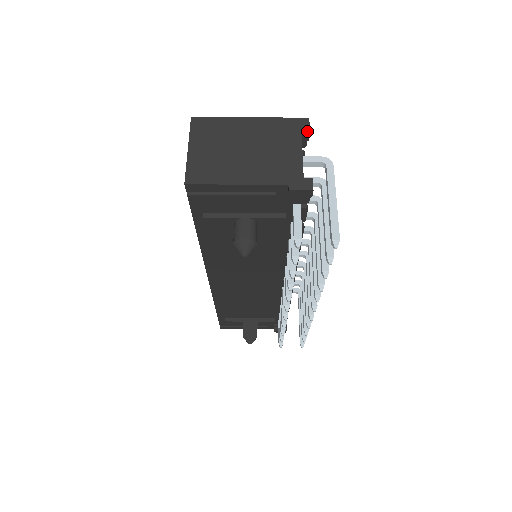
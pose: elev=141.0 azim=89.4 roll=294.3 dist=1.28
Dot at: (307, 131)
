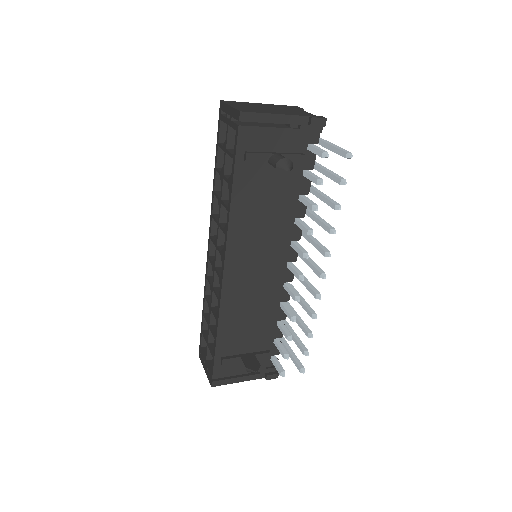
Dot at: (301, 108)
